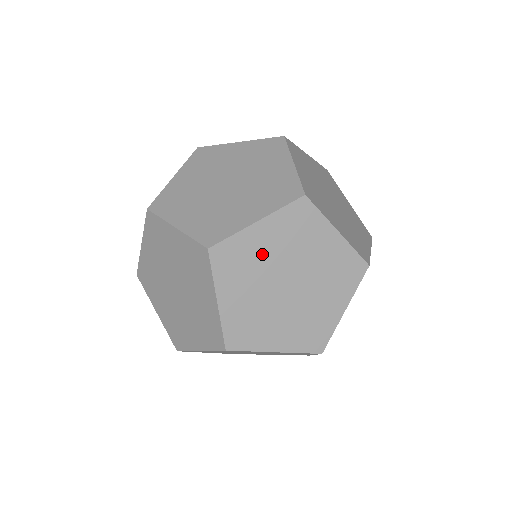
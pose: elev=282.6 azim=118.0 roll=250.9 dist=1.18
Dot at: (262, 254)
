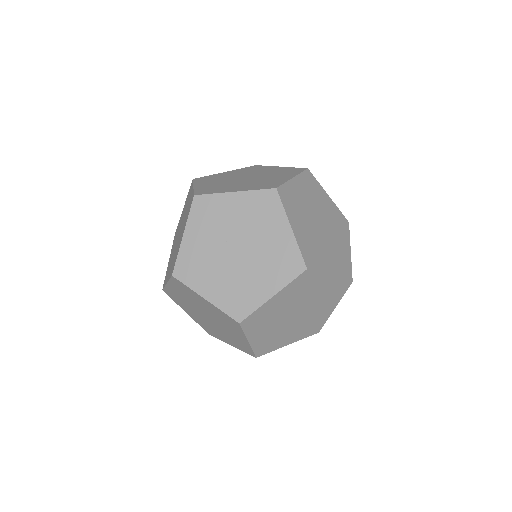
Dot at: (200, 303)
